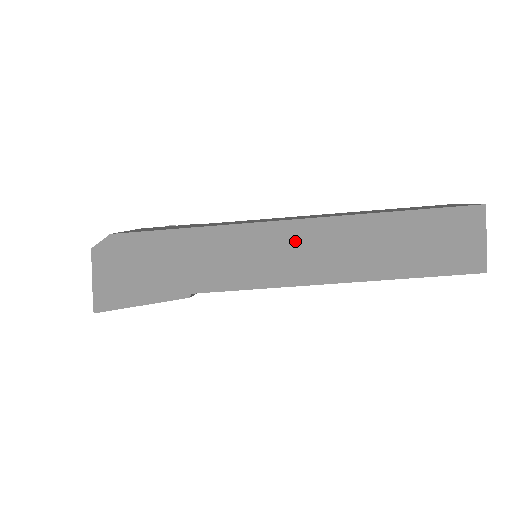
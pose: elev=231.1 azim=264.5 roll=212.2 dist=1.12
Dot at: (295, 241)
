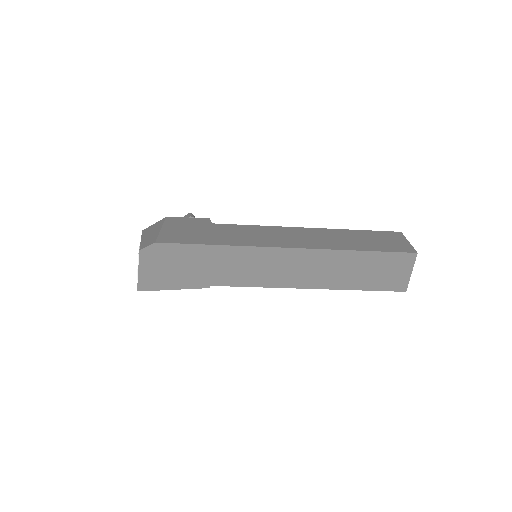
Dot at: (289, 261)
